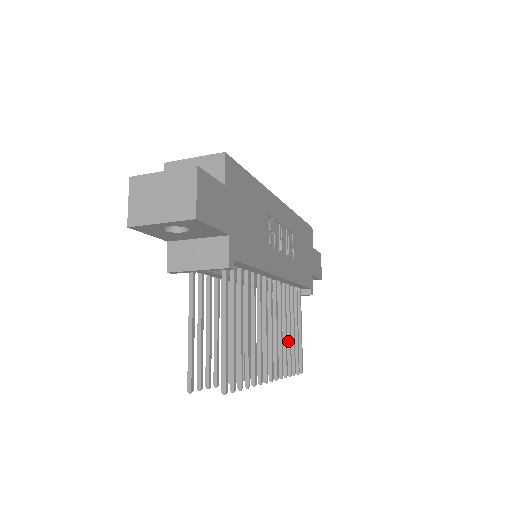
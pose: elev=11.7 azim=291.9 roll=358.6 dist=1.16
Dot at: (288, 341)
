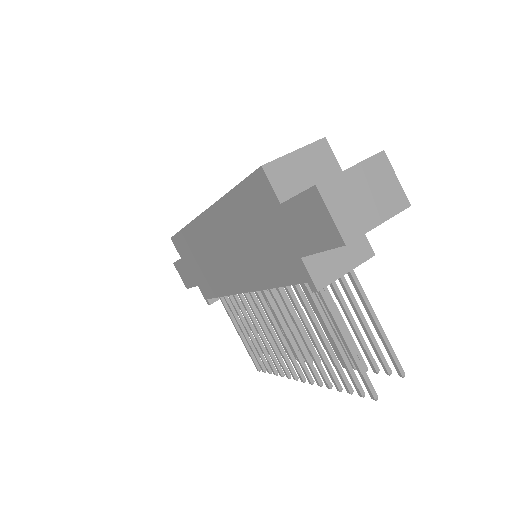
Dot at: occluded
